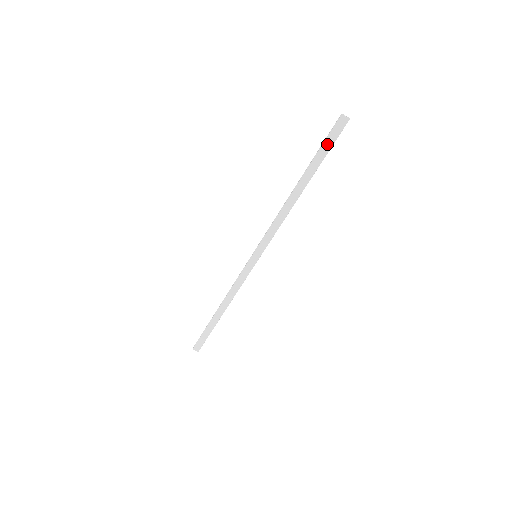
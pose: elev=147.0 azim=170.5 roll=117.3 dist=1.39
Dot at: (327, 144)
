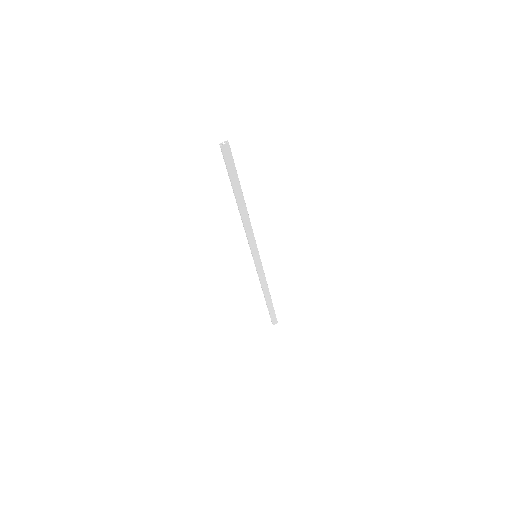
Dot at: (230, 168)
